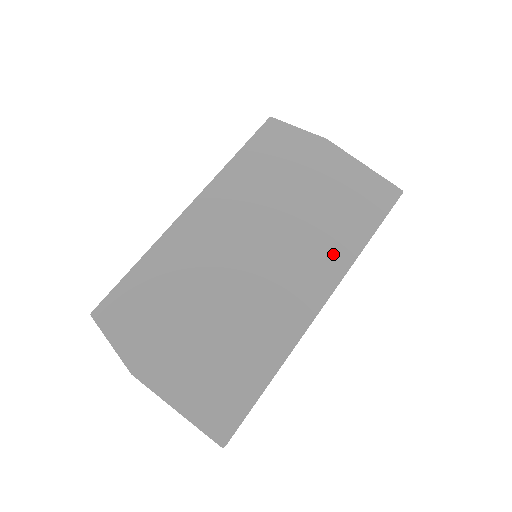
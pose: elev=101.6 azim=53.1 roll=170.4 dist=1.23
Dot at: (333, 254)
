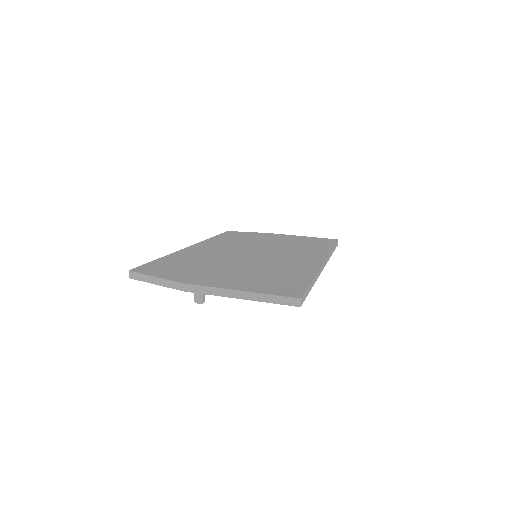
Dot at: (313, 251)
